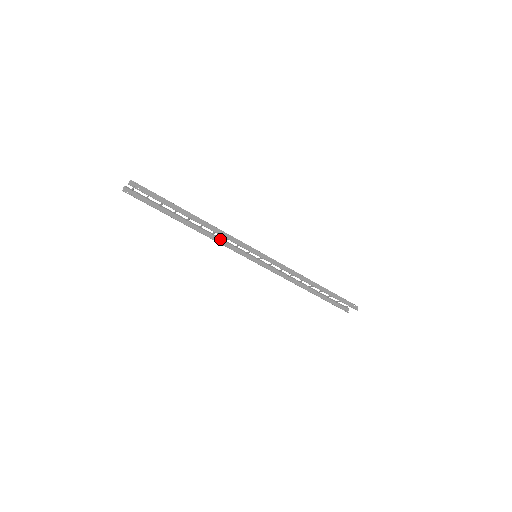
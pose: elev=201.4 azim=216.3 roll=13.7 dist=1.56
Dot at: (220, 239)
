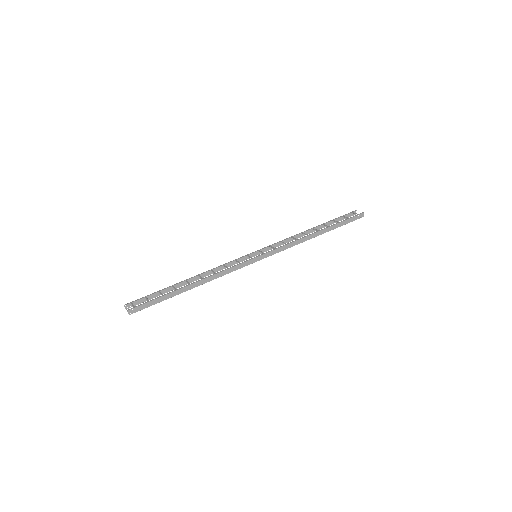
Dot at: (219, 266)
